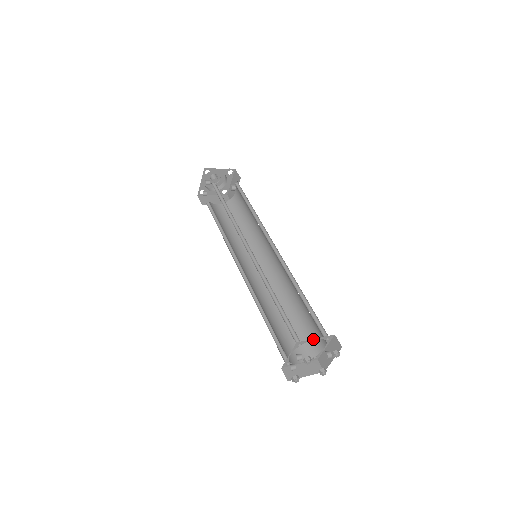
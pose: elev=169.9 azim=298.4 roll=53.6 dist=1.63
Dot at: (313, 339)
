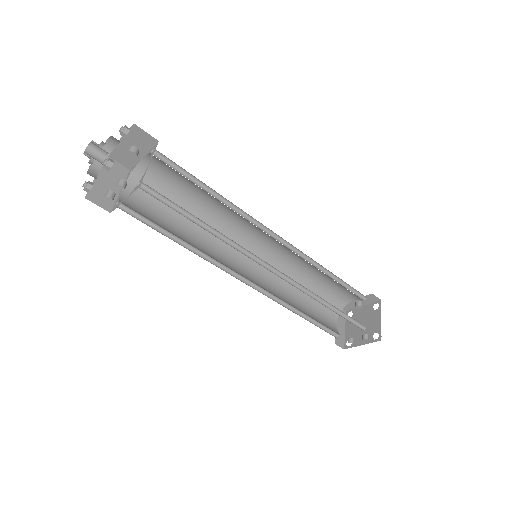
Dot at: occluded
